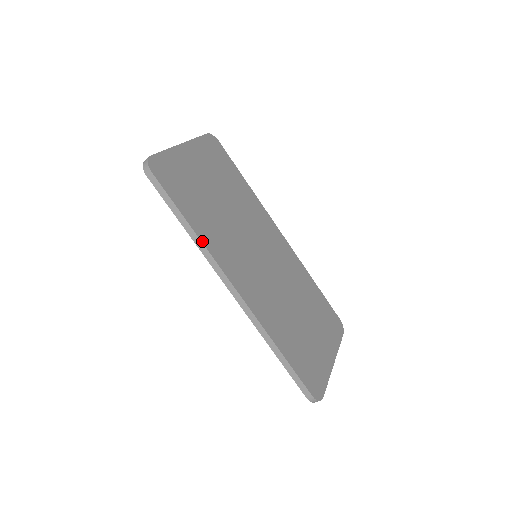
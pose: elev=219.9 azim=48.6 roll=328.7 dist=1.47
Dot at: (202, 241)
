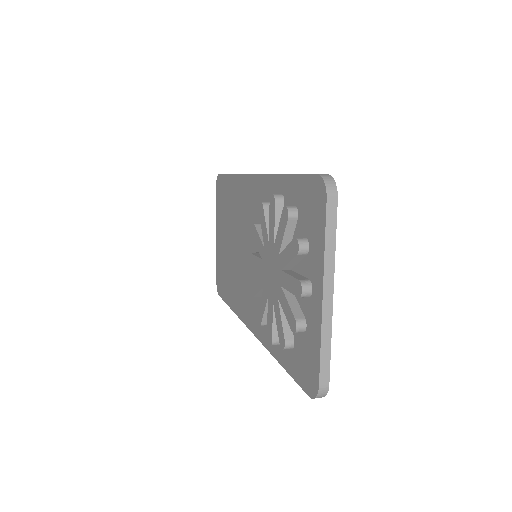
Dot at: occluded
